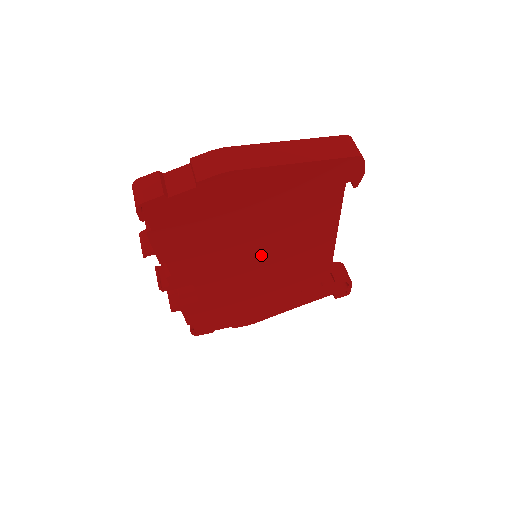
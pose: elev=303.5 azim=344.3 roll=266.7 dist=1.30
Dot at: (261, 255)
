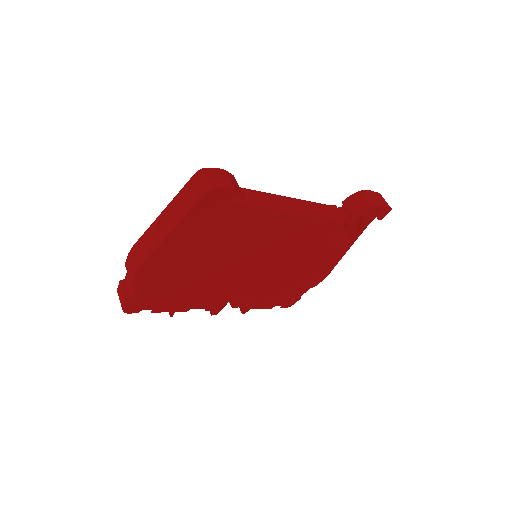
Dot at: (249, 262)
